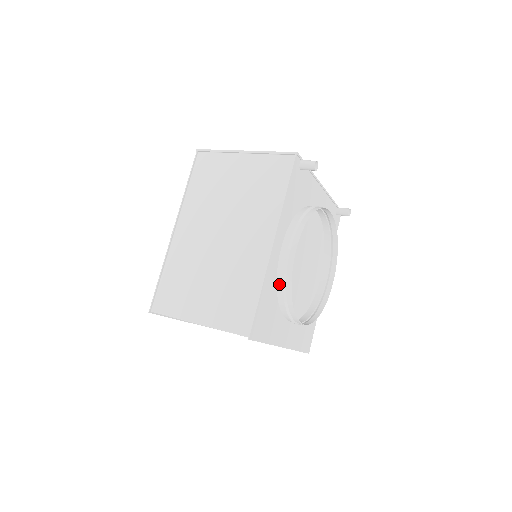
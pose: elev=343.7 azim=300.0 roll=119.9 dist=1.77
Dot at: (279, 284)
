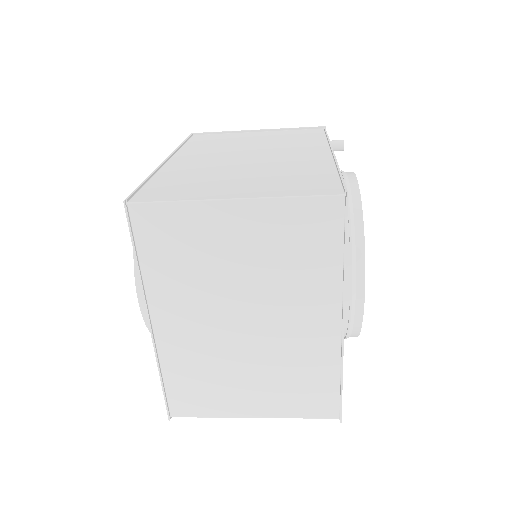
Dot at: occluded
